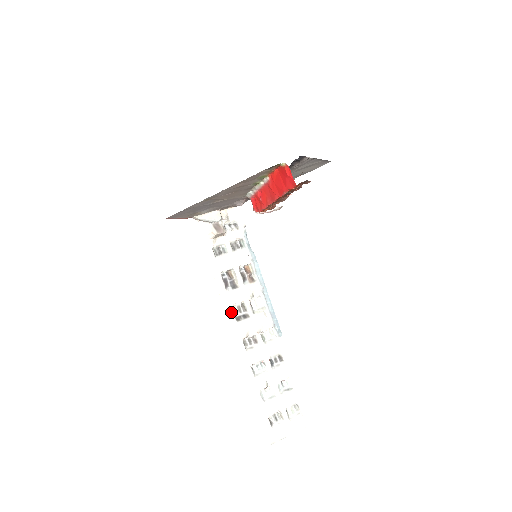
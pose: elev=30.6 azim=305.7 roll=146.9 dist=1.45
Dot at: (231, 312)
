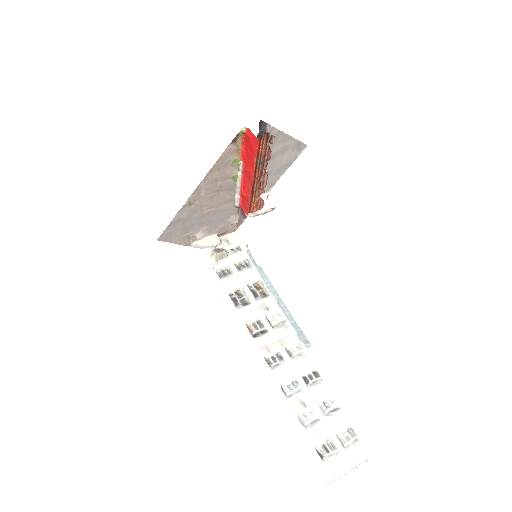
Dot at: (245, 329)
